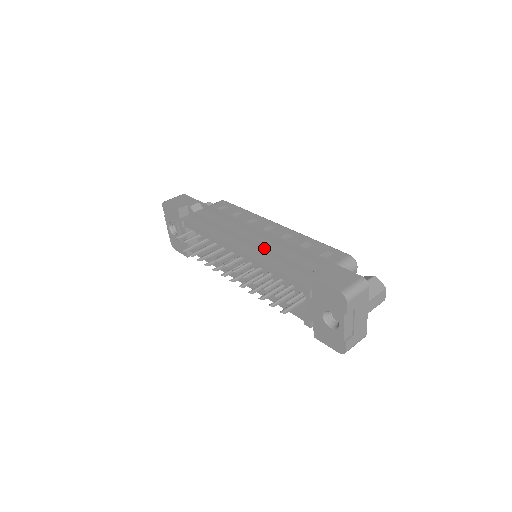
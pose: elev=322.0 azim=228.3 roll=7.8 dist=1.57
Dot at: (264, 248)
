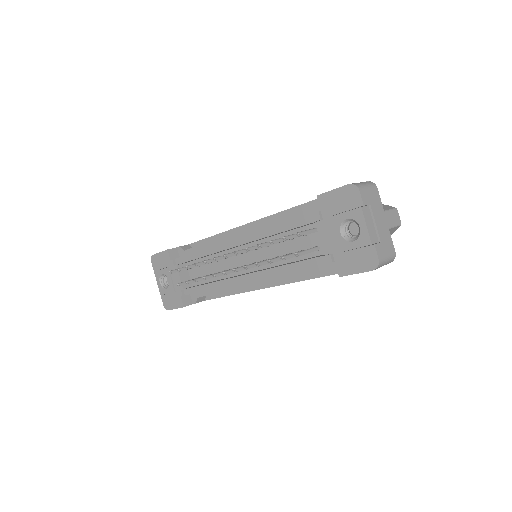
Dot at: (262, 224)
